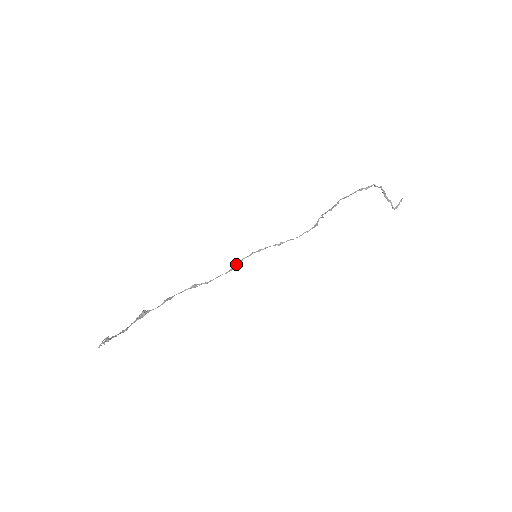
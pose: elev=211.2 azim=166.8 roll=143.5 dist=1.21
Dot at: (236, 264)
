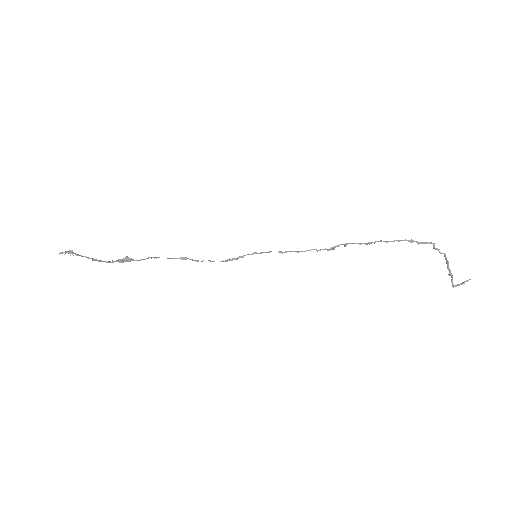
Dot at: (235, 258)
